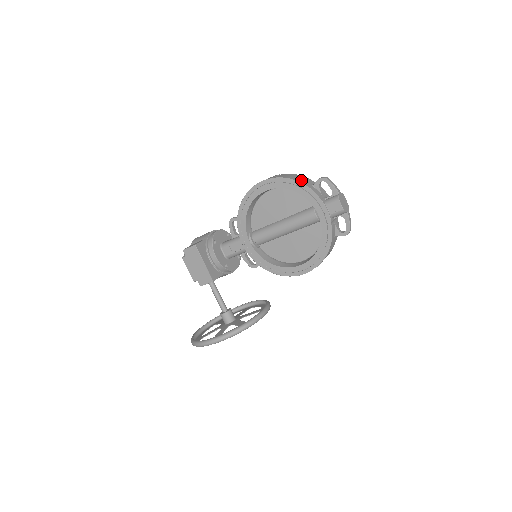
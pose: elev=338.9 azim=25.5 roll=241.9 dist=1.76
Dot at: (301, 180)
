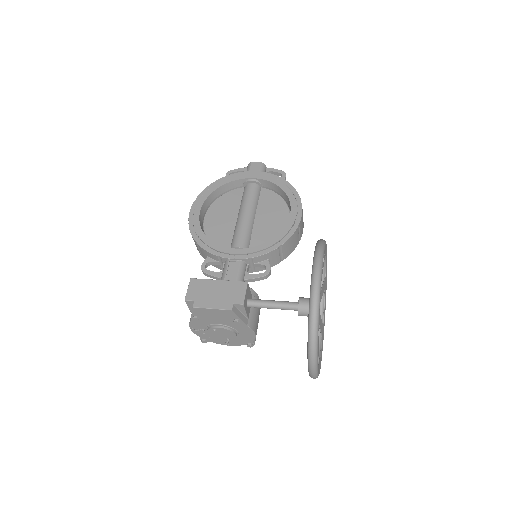
Dot at: occluded
